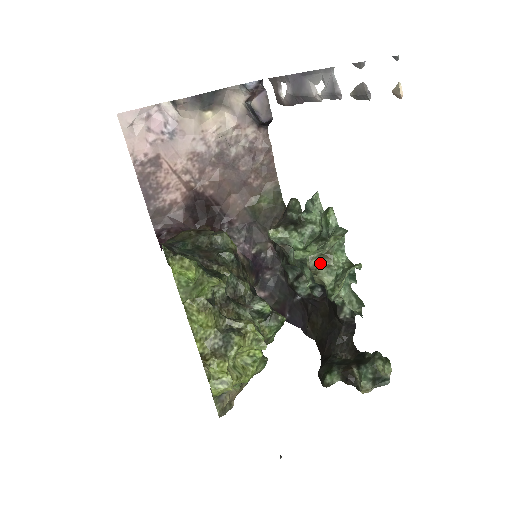
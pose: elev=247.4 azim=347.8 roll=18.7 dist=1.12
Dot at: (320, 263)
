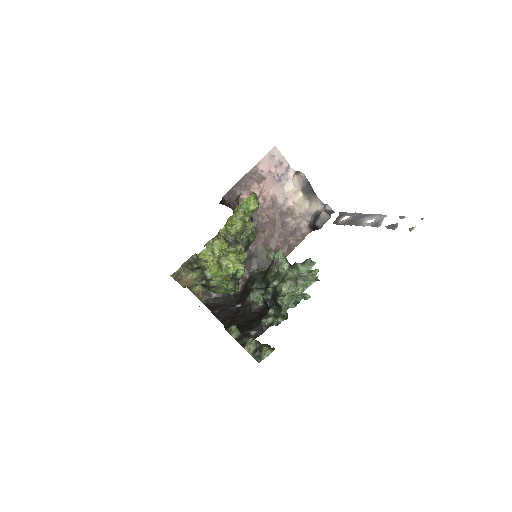
Dot at: (292, 280)
